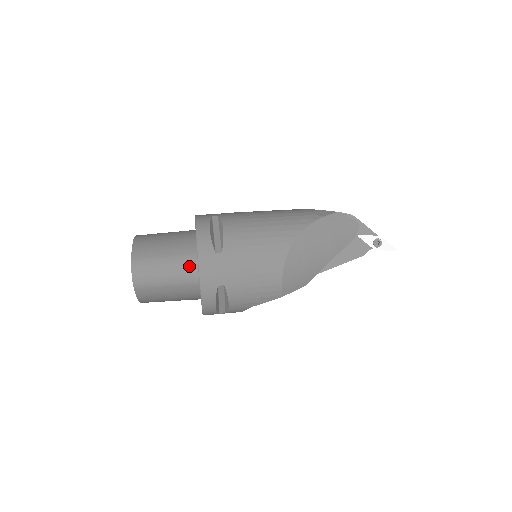
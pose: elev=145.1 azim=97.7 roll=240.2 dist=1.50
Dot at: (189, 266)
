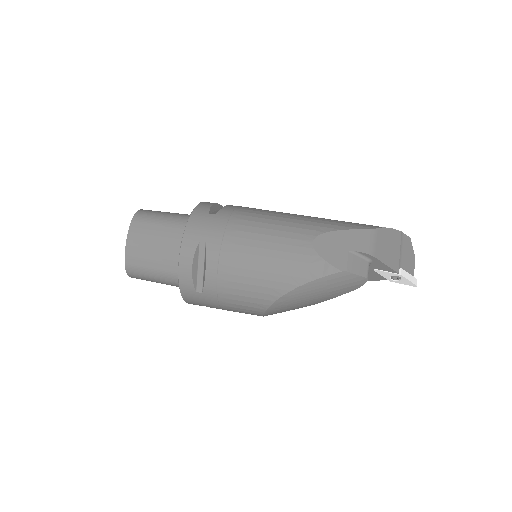
Dot at: (177, 282)
